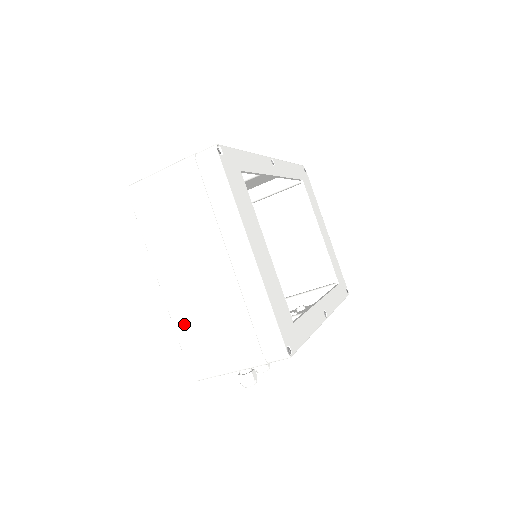
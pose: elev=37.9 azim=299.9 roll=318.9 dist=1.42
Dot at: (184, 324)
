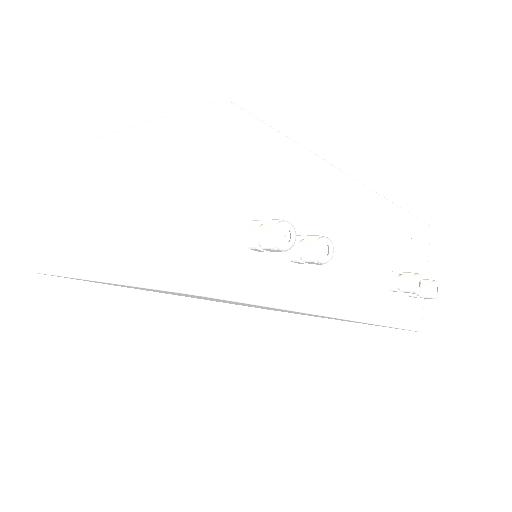
Dot at: (133, 264)
